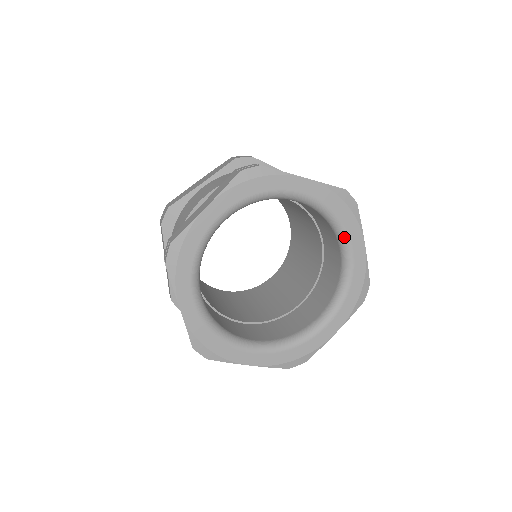
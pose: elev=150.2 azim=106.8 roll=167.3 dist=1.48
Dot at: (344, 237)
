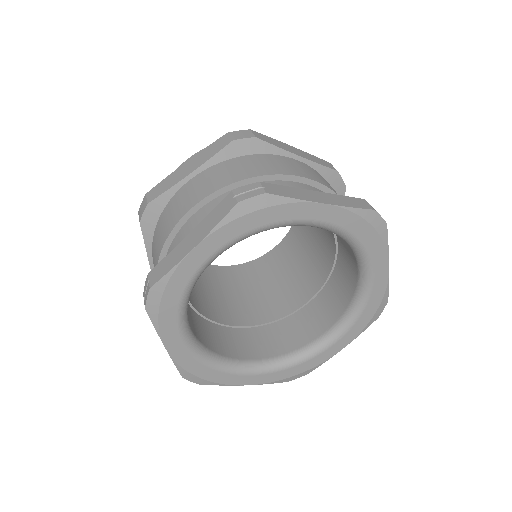
Dot at: (365, 261)
